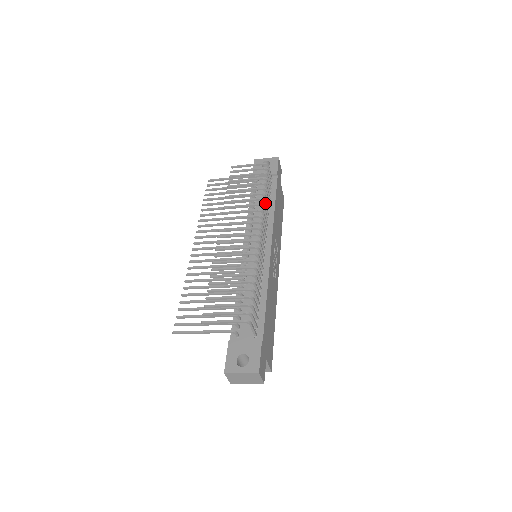
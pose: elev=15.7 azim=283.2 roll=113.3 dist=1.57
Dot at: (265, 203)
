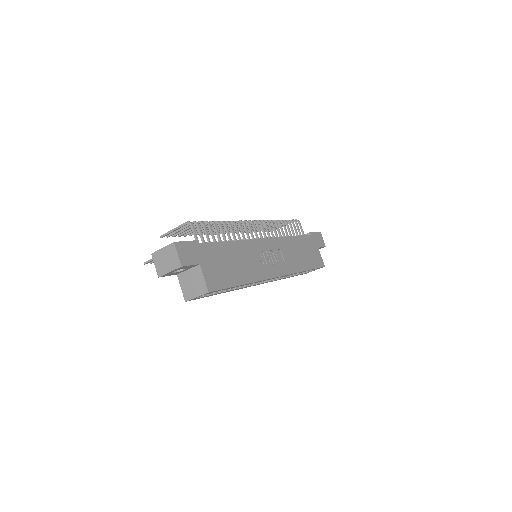
Dot at: (276, 224)
